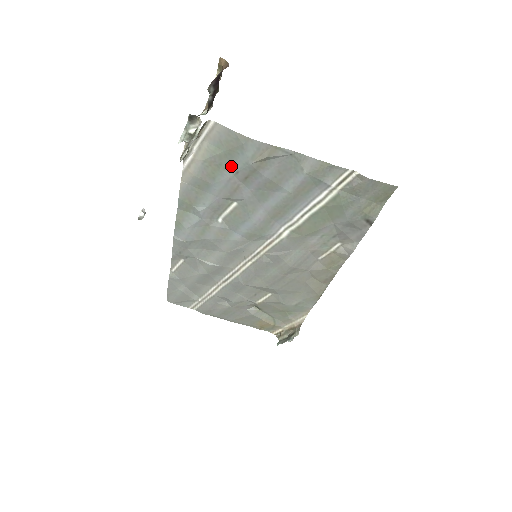
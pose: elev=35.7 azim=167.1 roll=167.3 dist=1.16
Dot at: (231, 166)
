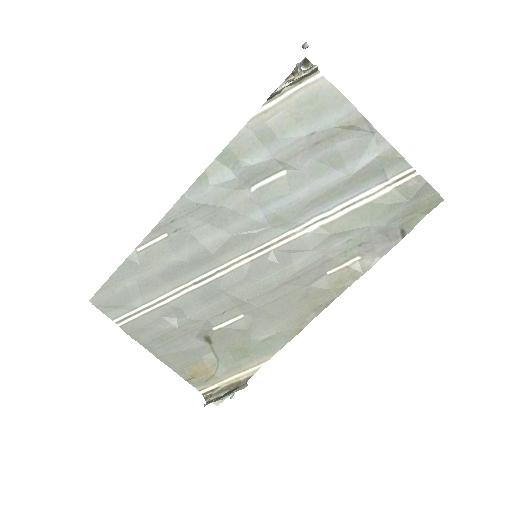
Dot at: (311, 124)
